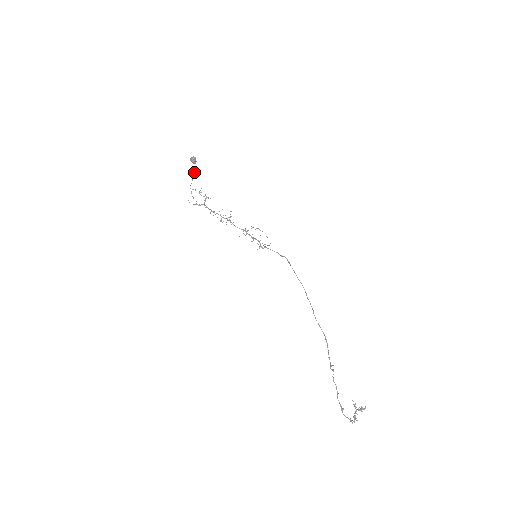
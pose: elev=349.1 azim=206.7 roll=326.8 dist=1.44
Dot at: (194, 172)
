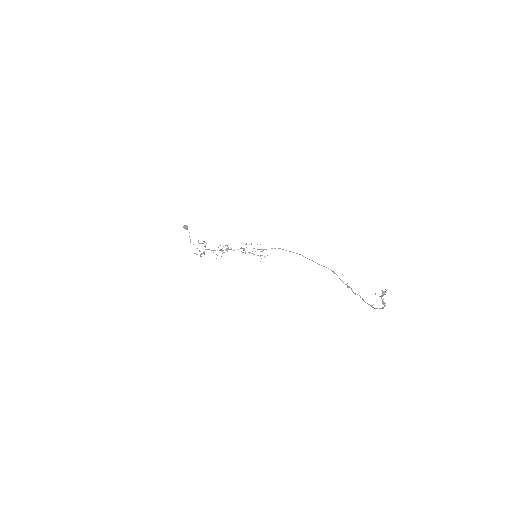
Dot at: occluded
